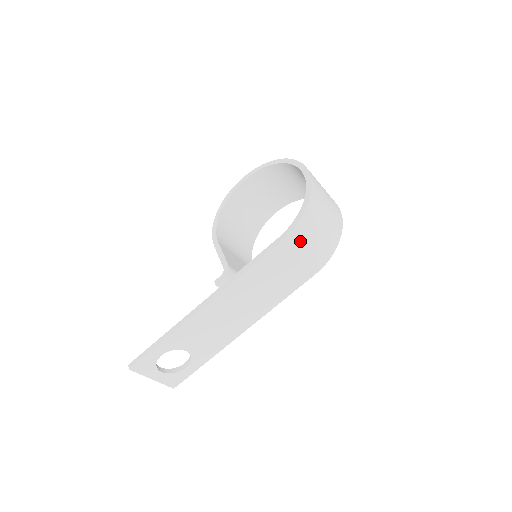
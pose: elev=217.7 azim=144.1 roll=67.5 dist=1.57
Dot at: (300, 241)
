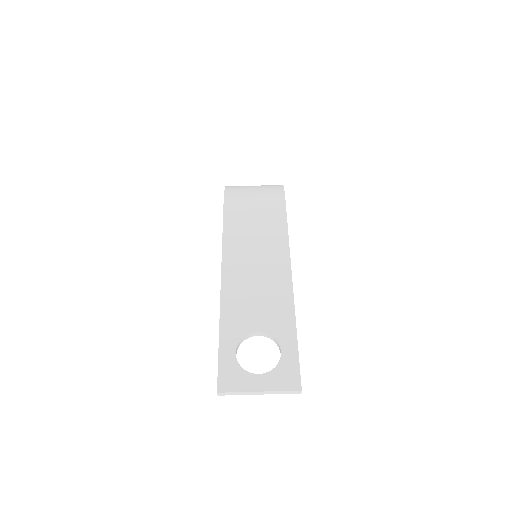
Dot at: (240, 195)
